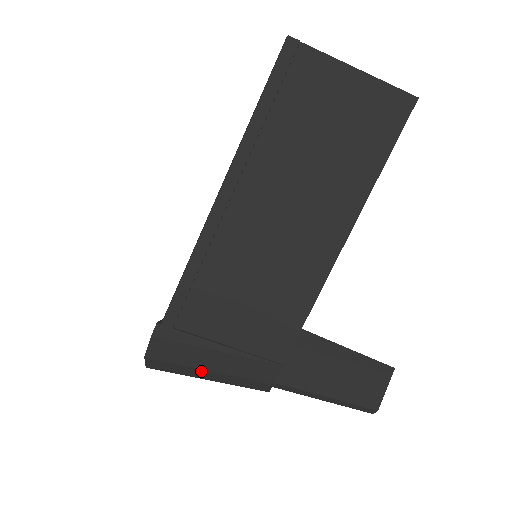
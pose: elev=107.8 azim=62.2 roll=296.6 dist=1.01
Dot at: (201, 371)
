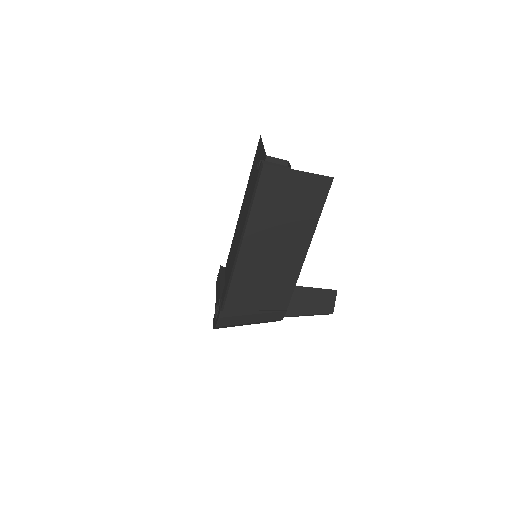
Dot at: (245, 324)
